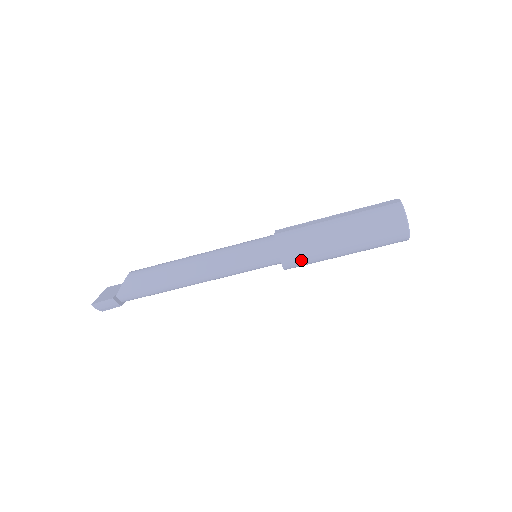
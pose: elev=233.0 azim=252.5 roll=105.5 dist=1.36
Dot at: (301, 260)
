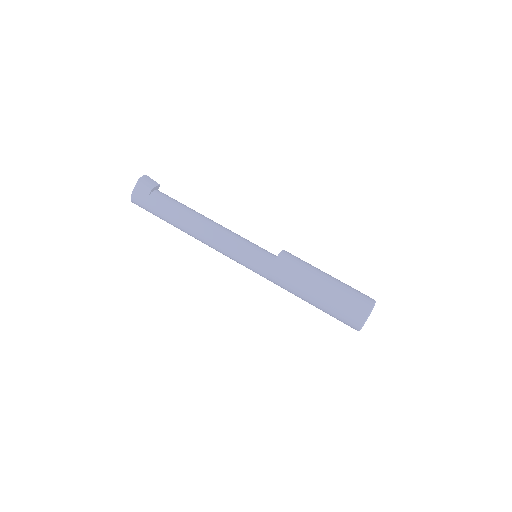
Dot at: (296, 259)
